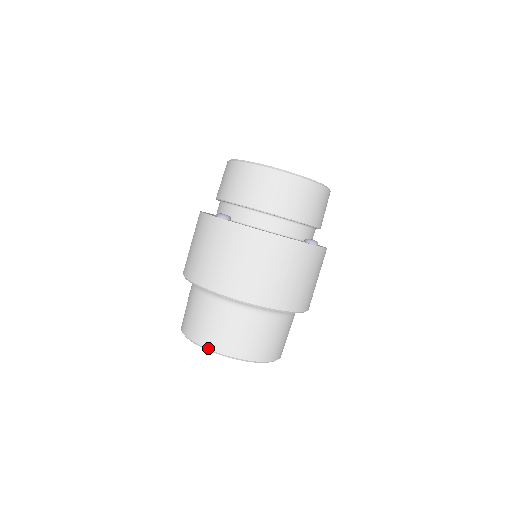
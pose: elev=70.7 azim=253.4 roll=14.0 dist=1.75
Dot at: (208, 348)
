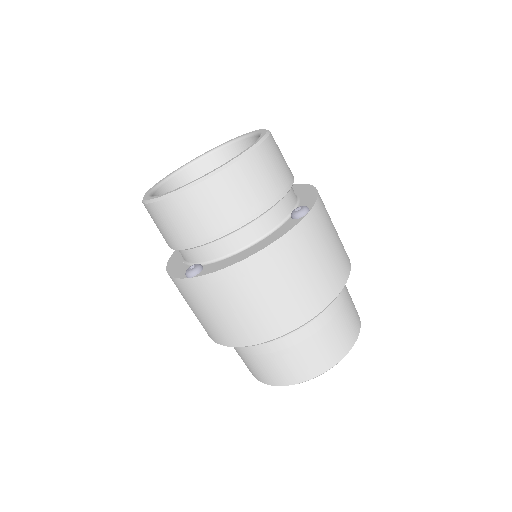
Dot at: (292, 384)
